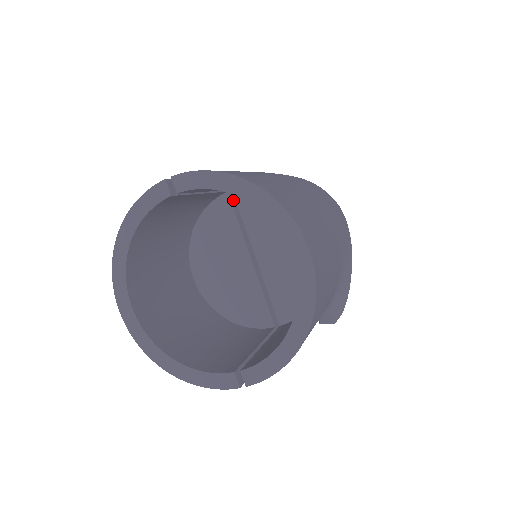
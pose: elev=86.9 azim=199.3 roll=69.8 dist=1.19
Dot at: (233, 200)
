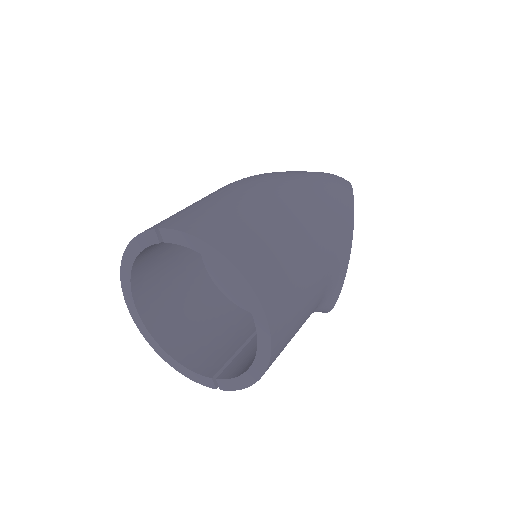
Dot at: occluded
